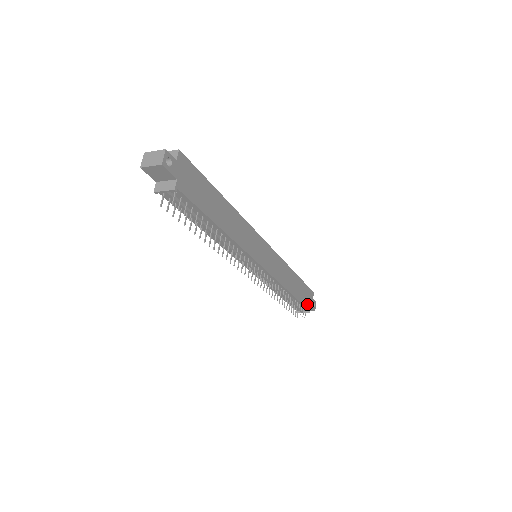
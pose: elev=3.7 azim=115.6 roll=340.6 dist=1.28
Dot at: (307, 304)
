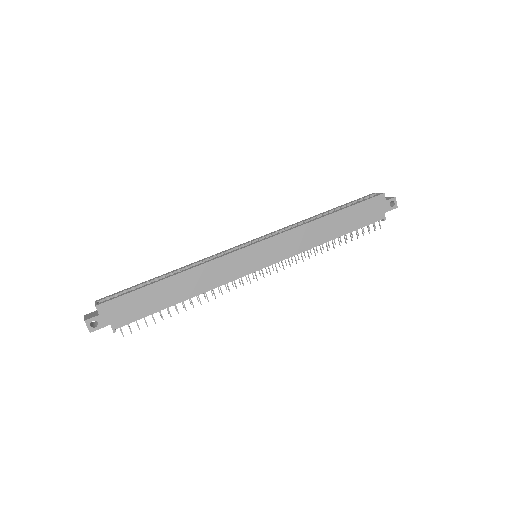
Dot at: (374, 218)
